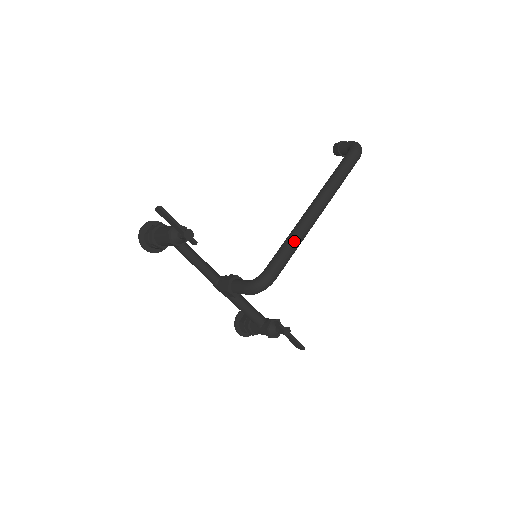
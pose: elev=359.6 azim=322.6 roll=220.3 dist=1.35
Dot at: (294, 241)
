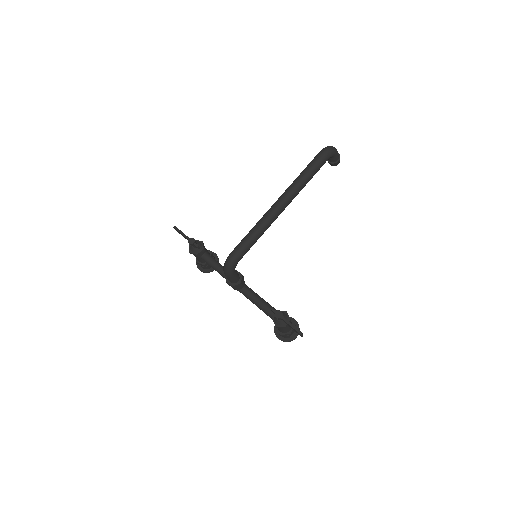
Dot at: (254, 228)
